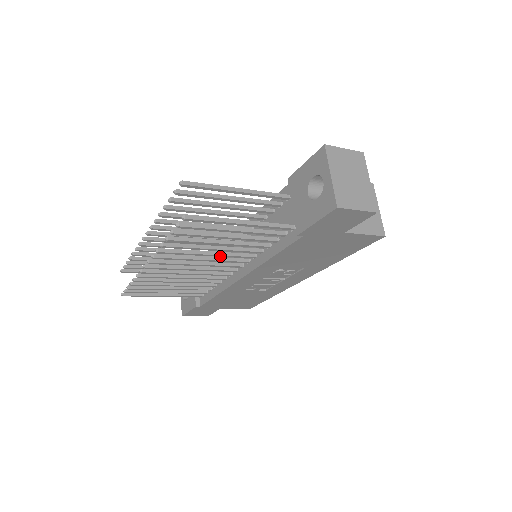
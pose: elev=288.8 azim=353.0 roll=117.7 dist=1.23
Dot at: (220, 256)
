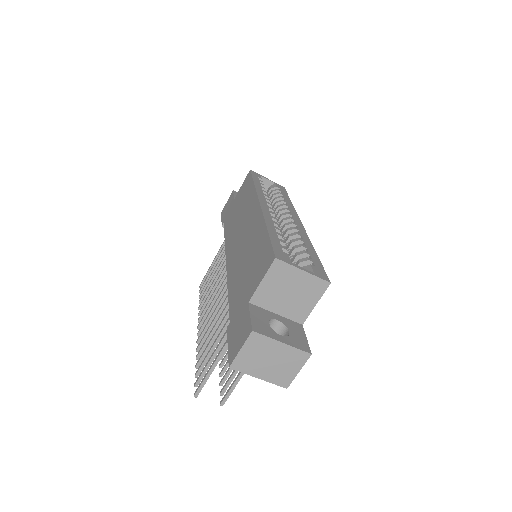
Dot at: occluded
